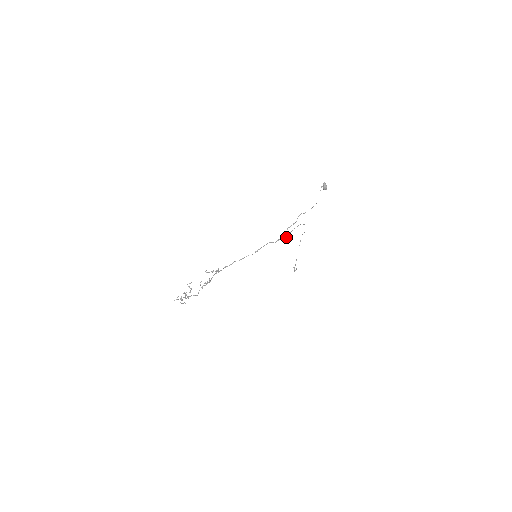
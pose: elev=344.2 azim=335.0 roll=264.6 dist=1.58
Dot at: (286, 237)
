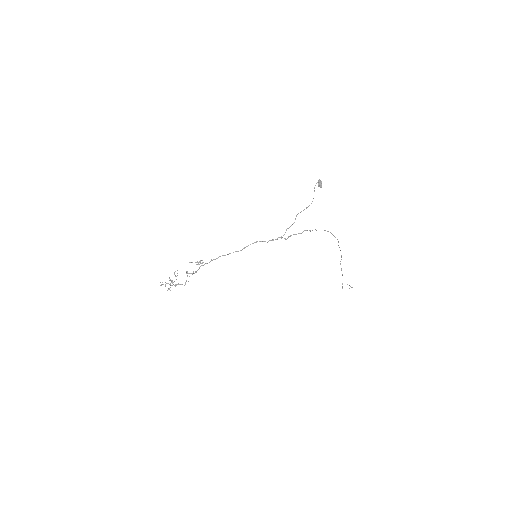
Dot at: (285, 238)
